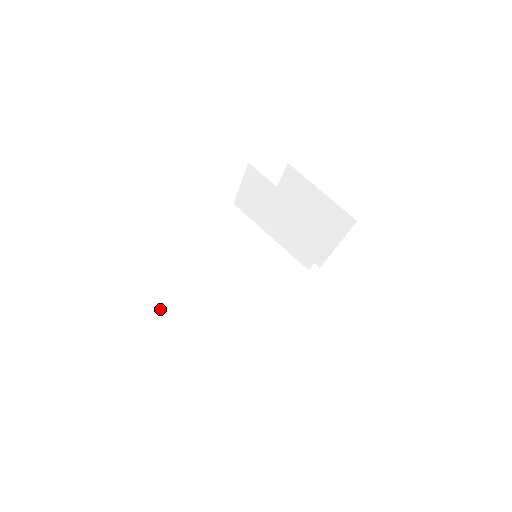
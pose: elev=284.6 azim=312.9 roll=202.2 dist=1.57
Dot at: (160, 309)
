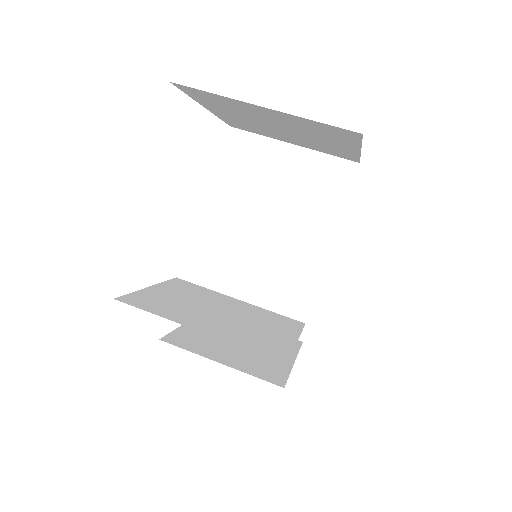
Dot at: (148, 310)
